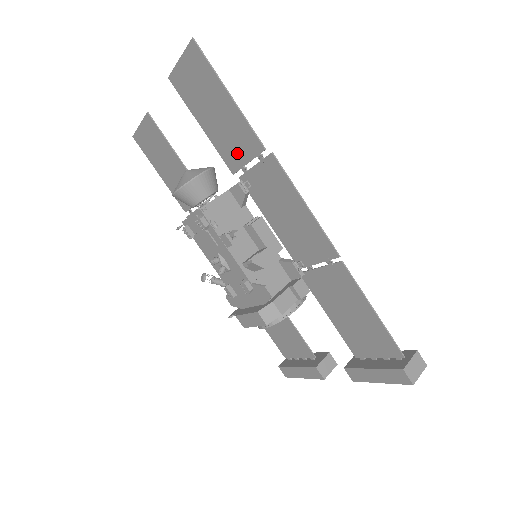
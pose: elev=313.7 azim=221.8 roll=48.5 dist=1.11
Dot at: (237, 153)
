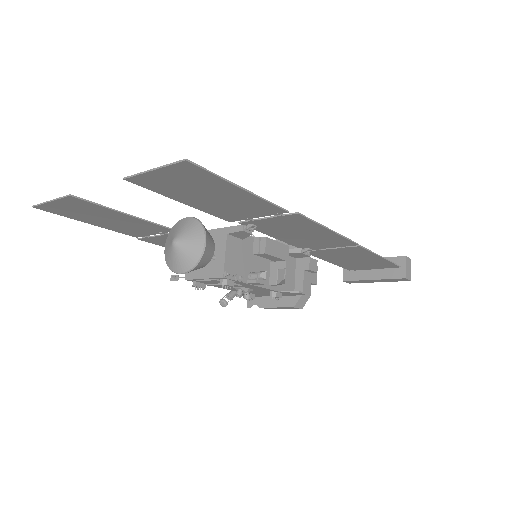
Dot at: (242, 214)
